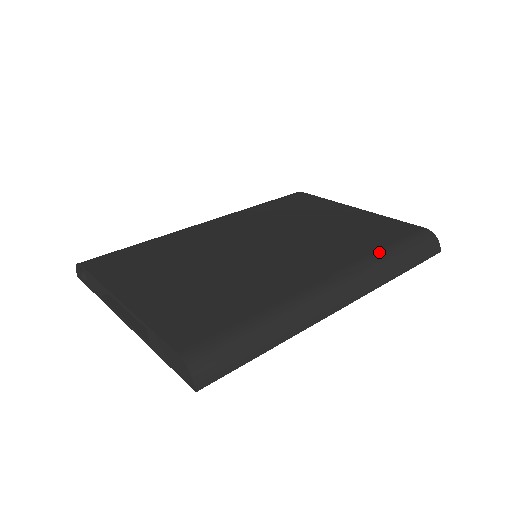
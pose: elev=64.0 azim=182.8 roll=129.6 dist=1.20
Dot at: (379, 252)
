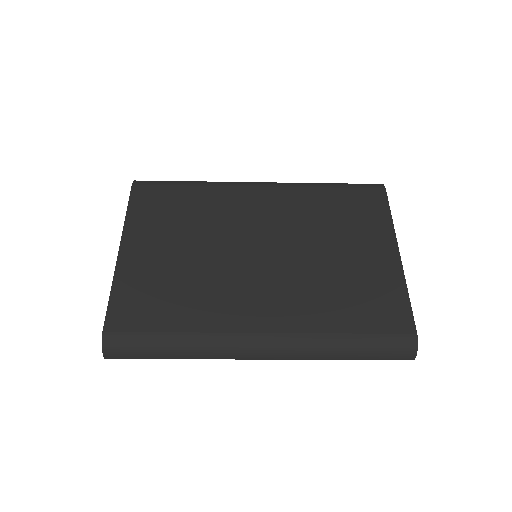
Dot at: (333, 333)
